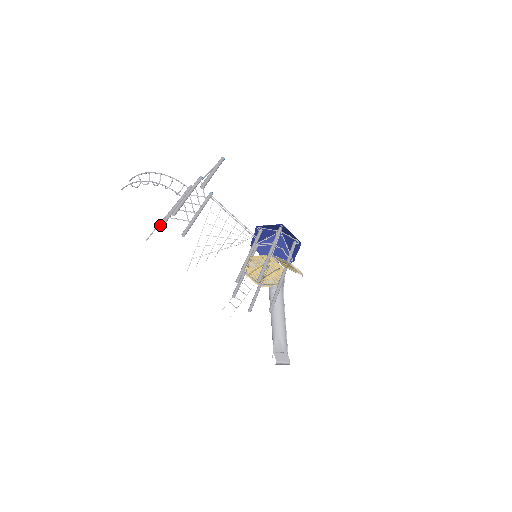
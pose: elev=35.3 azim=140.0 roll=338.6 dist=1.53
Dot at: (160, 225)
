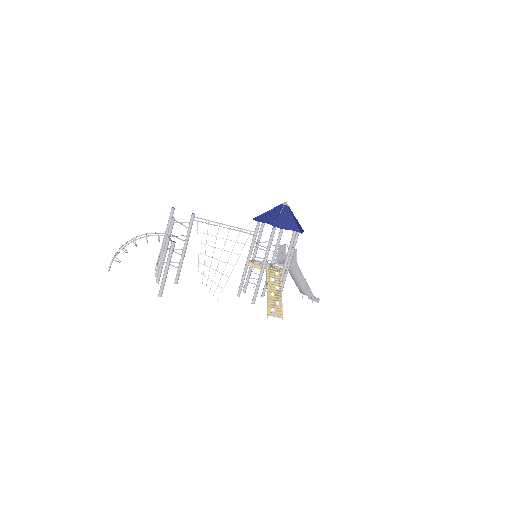
Dot at: occluded
